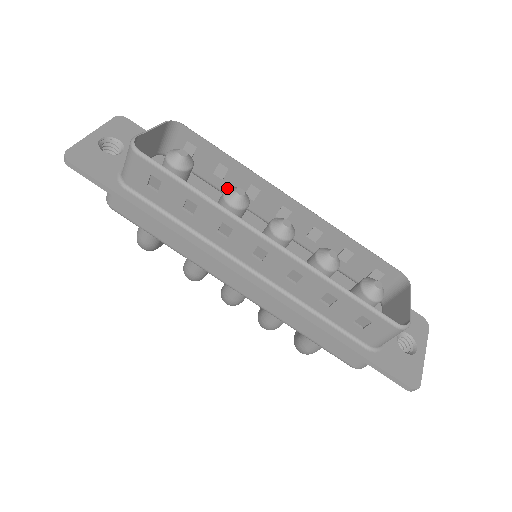
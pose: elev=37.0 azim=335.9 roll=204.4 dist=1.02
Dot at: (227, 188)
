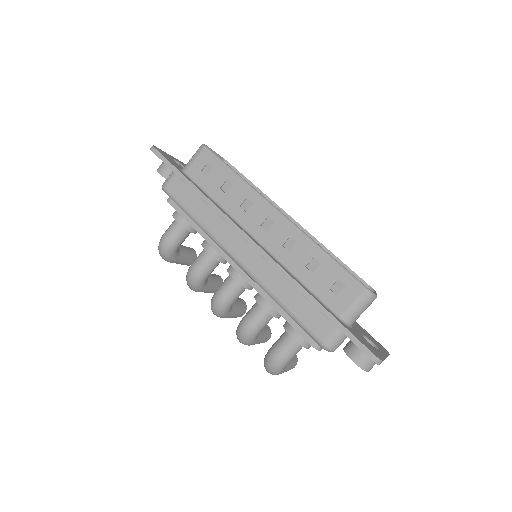
Dot at: occluded
